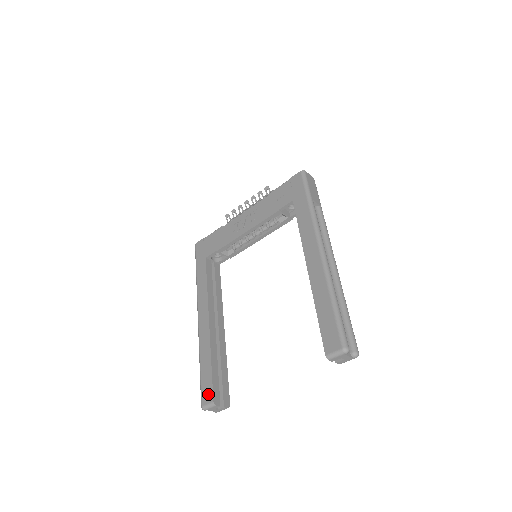
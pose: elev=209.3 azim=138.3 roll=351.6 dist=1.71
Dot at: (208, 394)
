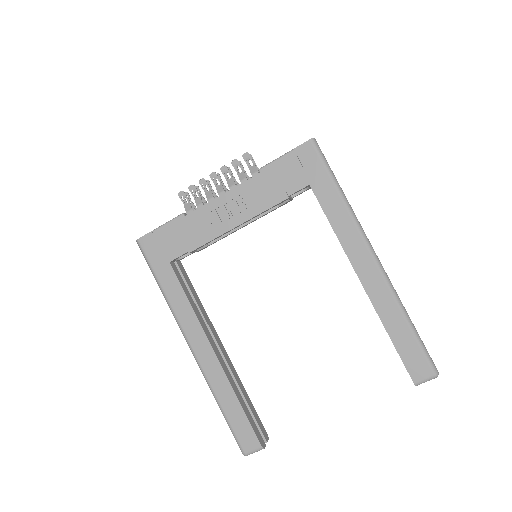
Dot at: (250, 440)
